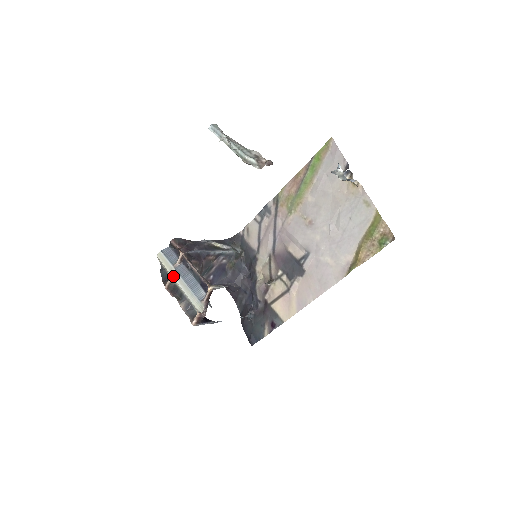
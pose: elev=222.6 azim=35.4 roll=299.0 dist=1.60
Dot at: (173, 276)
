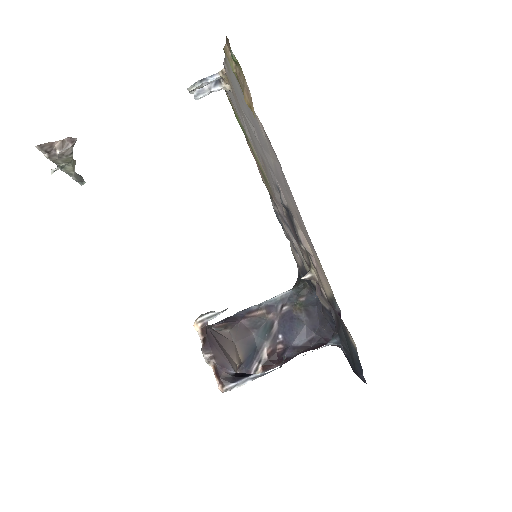
Dot at: occluded
